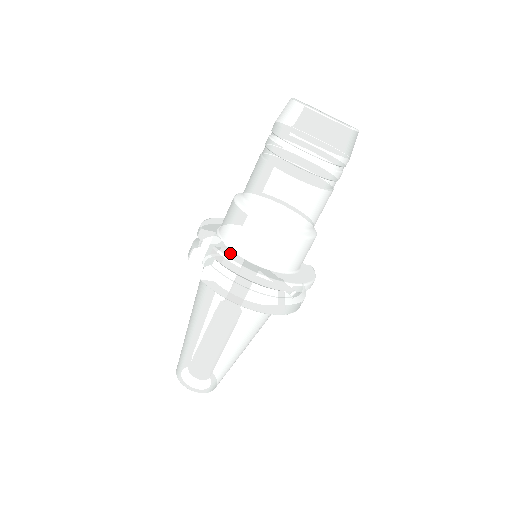
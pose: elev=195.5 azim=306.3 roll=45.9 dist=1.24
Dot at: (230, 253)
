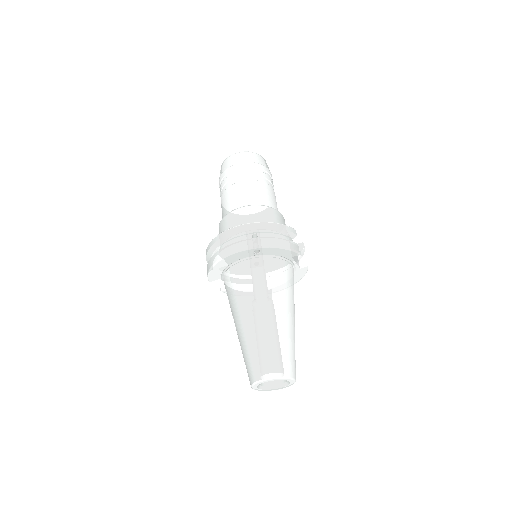
Dot at: occluded
